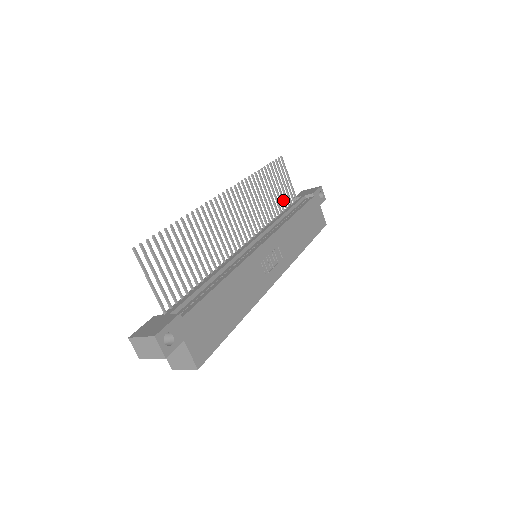
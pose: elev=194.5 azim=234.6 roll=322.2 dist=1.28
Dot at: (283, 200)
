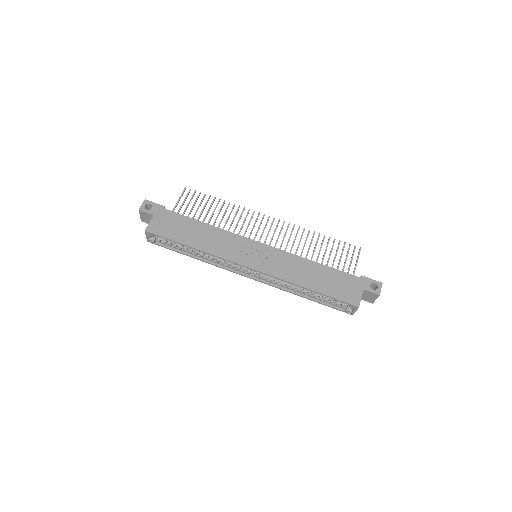
Dot at: (332, 267)
